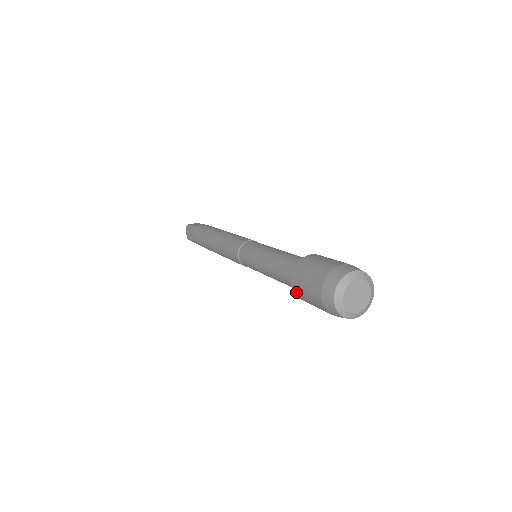
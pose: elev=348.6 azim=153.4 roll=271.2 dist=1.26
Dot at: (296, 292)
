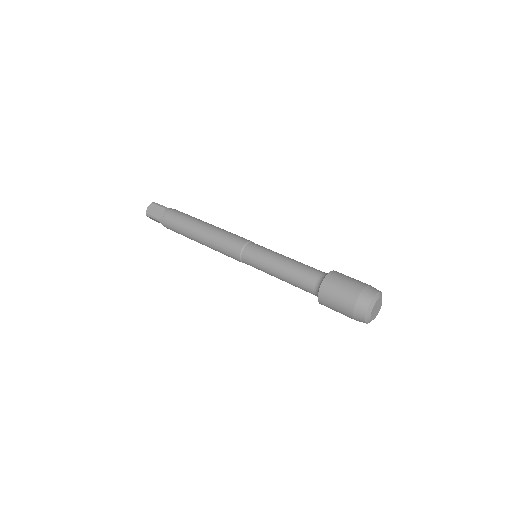
Dot at: (324, 291)
